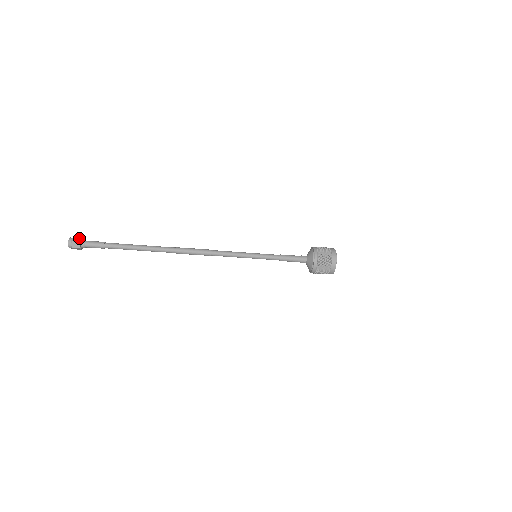
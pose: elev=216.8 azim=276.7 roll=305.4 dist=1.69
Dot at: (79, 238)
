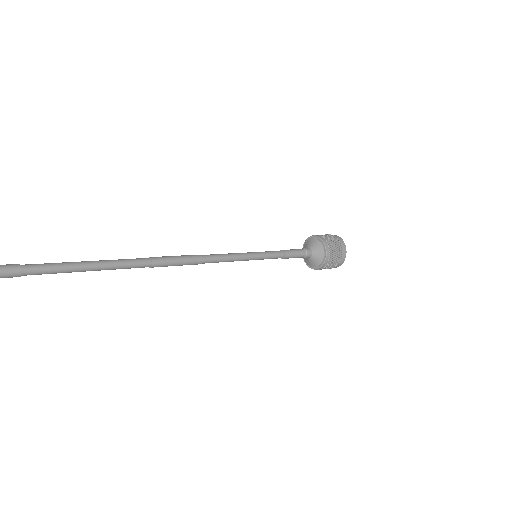
Dot at: out of frame
